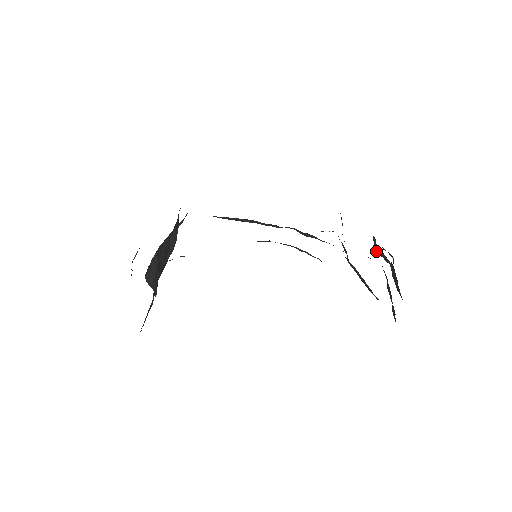
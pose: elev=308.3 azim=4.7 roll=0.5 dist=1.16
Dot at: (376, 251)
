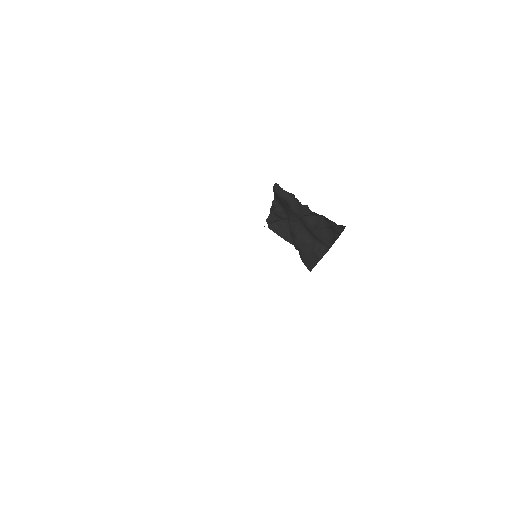
Dot at: (276, 212)
